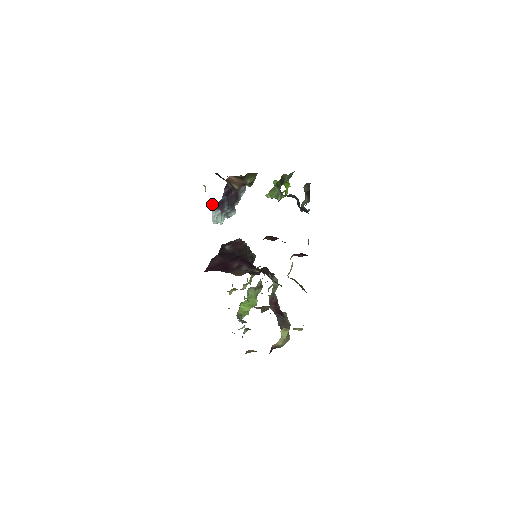
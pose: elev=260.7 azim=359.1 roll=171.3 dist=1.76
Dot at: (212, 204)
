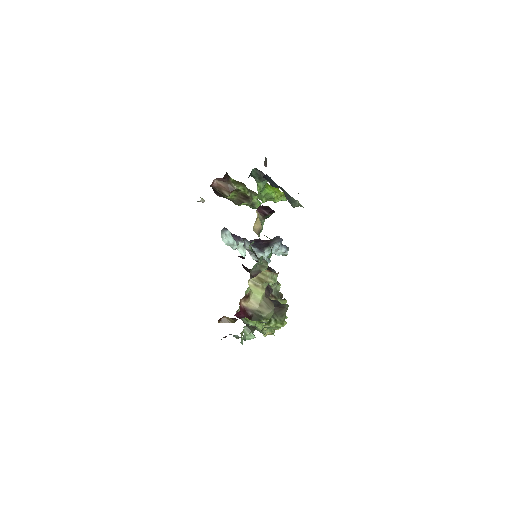
Dot at: (223, 228)
